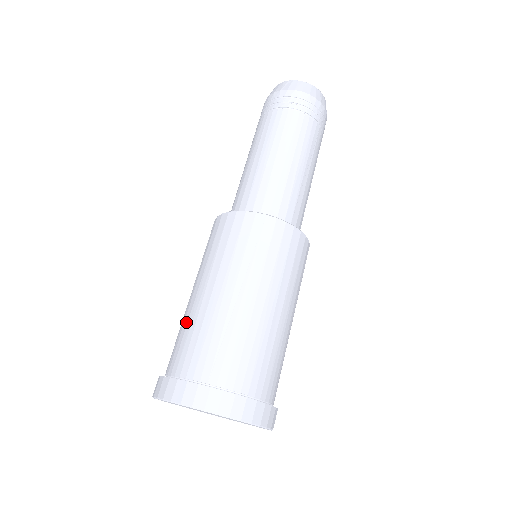
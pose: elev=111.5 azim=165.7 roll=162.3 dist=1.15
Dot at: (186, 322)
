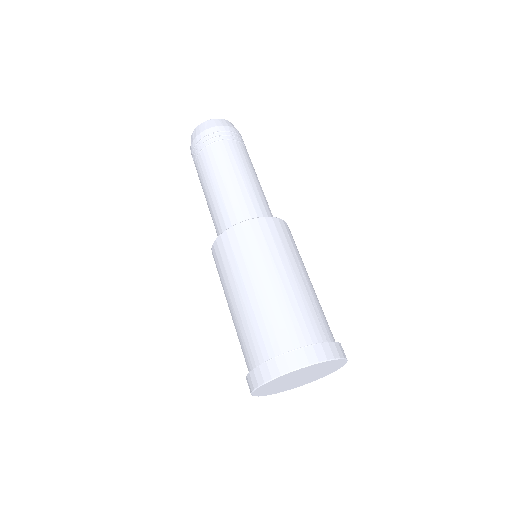
Dot at: (277, 307)
